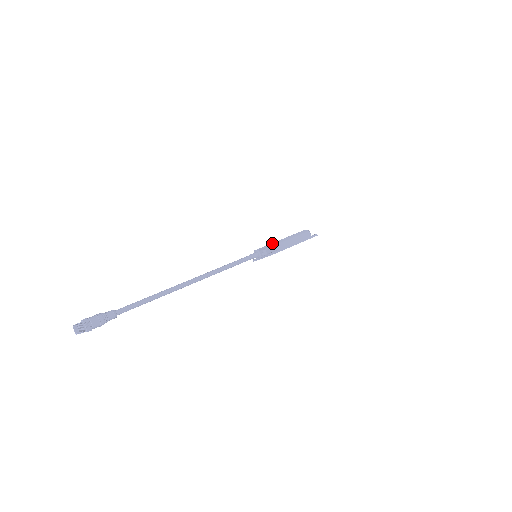
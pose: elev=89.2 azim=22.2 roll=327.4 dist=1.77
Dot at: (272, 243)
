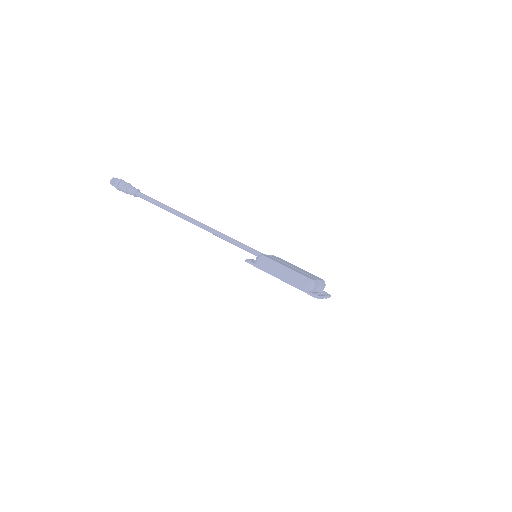
Dot at: (261, 254)
